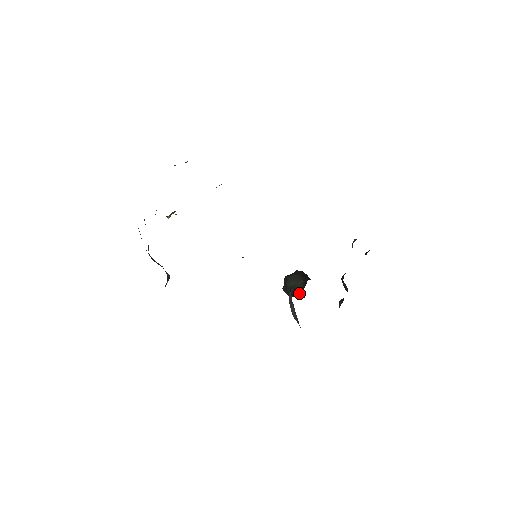
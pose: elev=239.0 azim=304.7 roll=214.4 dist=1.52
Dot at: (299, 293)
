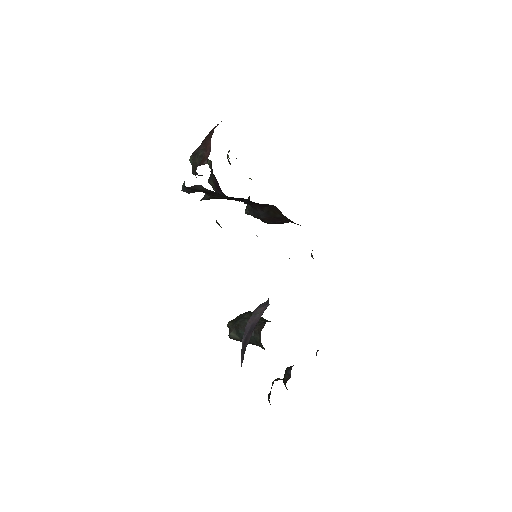
Dot at: (255, 327)
